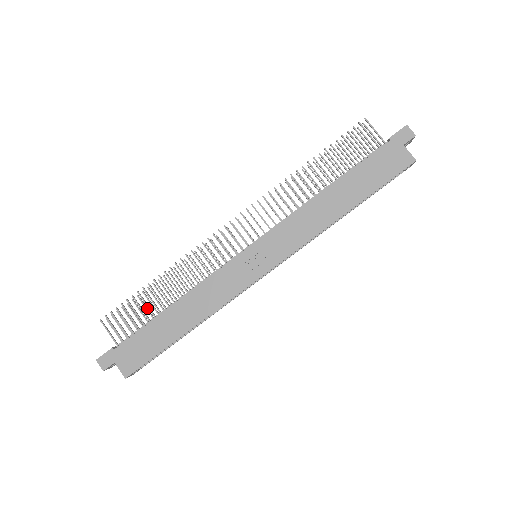
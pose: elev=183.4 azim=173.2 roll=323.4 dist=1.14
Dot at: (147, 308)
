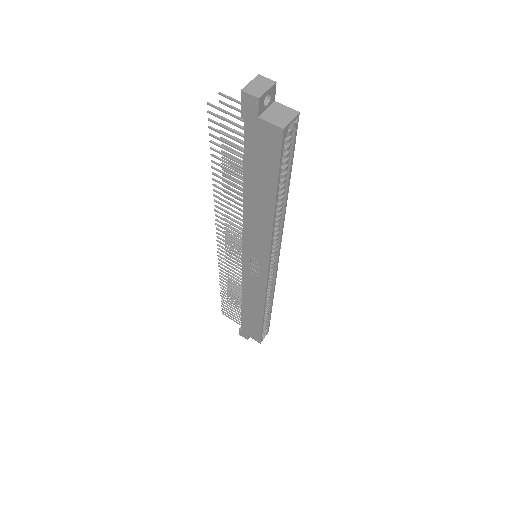
Dot at: (238, 297)
